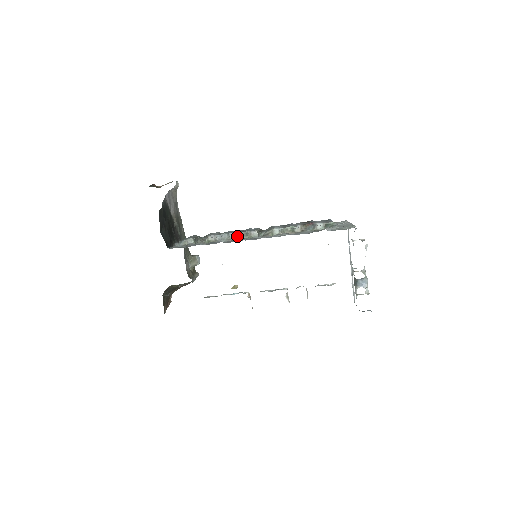
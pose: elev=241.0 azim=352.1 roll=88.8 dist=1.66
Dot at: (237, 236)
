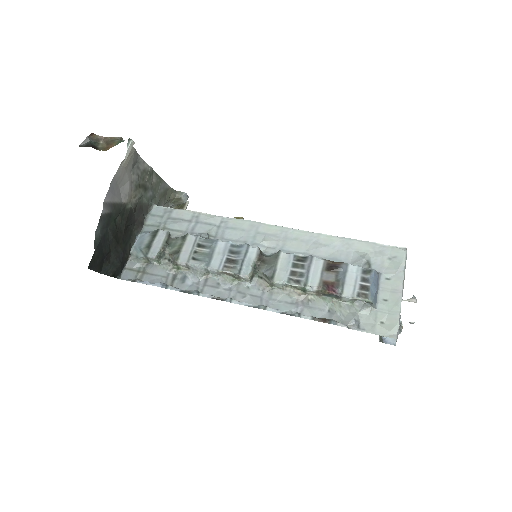
Dot at: (219, 273)
